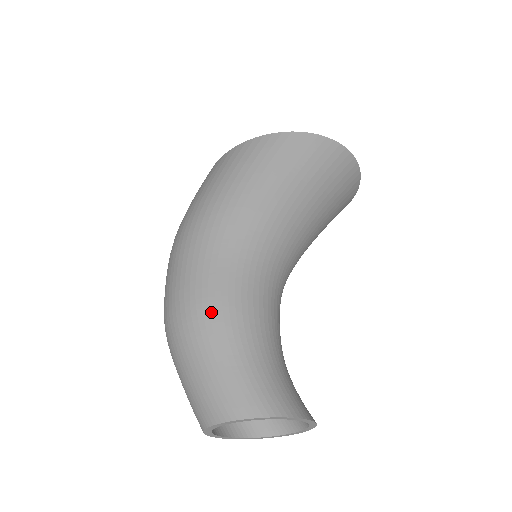
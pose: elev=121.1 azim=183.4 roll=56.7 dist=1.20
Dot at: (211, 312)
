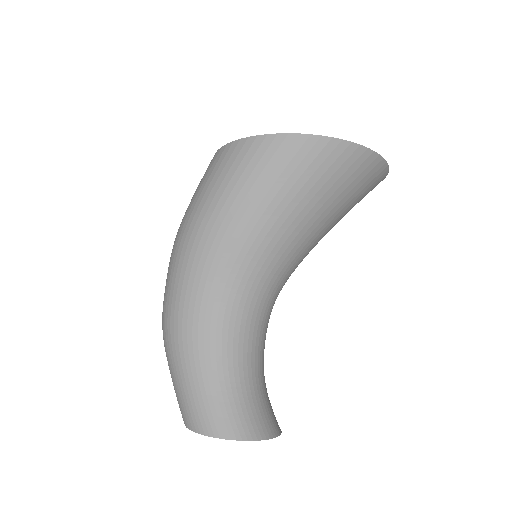
Dot at: (179, 337)
